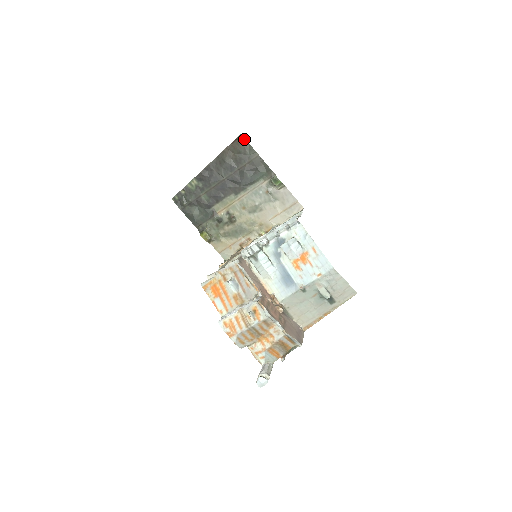
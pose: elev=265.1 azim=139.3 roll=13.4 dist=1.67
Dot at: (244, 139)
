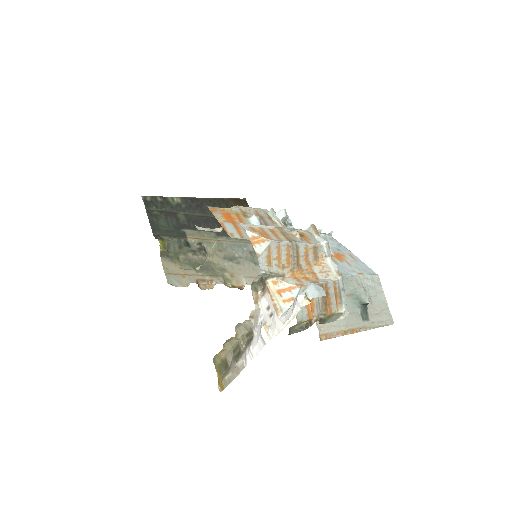
Dot at: (247, 204)
